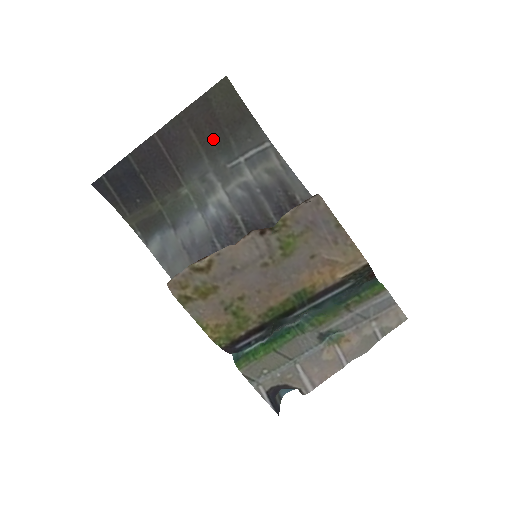
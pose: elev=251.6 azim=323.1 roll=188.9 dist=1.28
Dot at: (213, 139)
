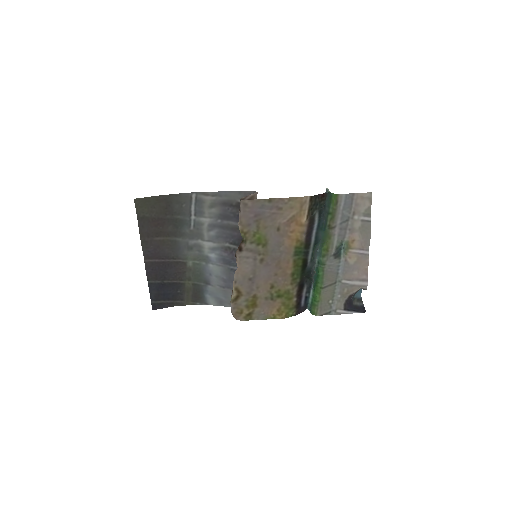
Dot at: (169, 228)
